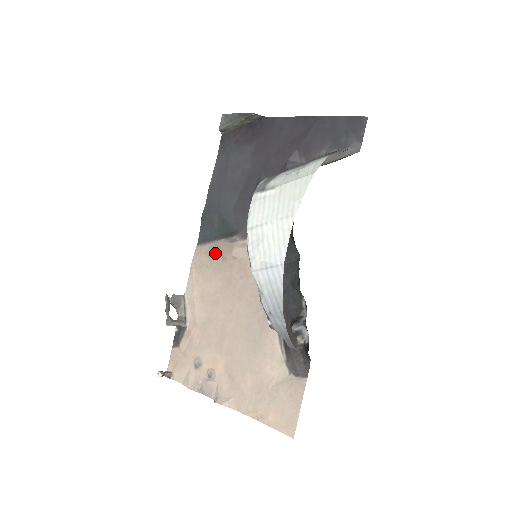
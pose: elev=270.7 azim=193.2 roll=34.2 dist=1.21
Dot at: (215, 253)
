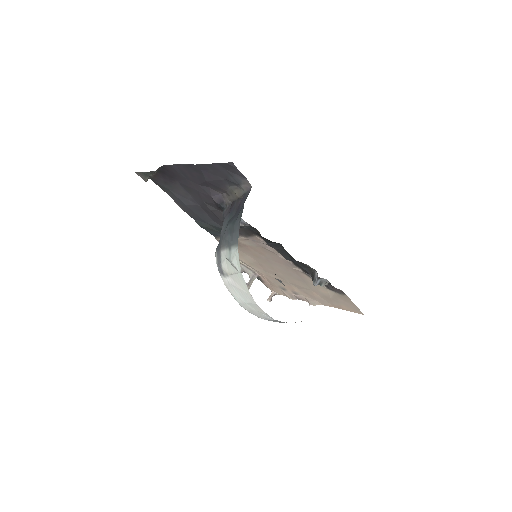
Dot at: occluded
